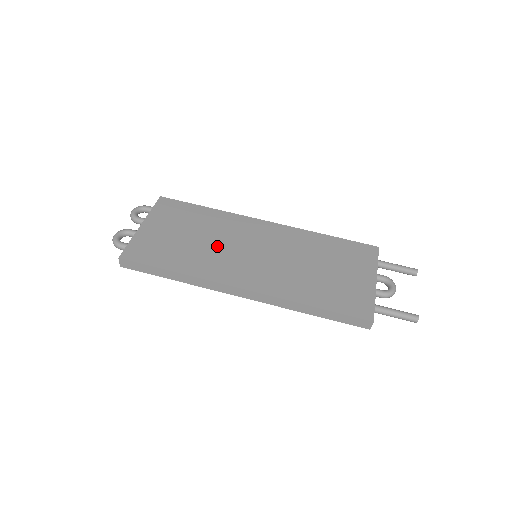
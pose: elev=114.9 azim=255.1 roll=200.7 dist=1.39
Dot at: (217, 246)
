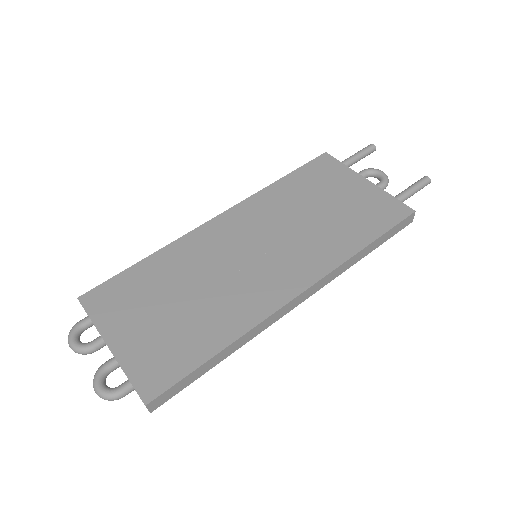
Dot at: (216, 283)
